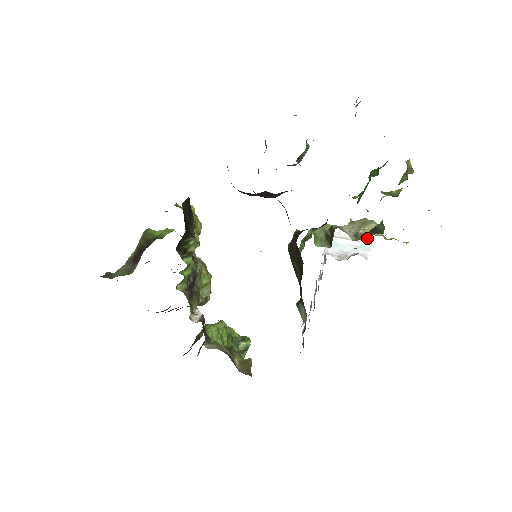
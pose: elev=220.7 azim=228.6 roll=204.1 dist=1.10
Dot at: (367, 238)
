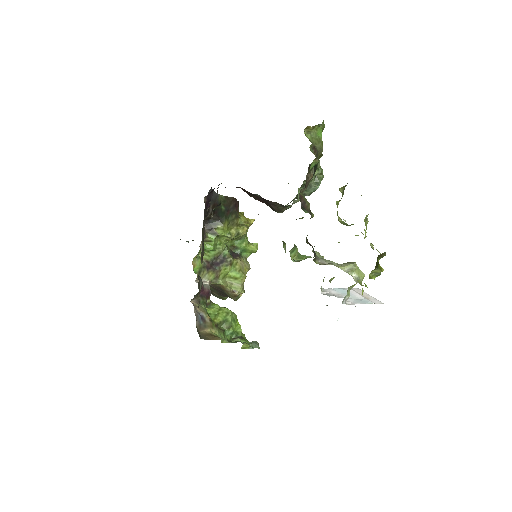
Dot at: (379, 301)
